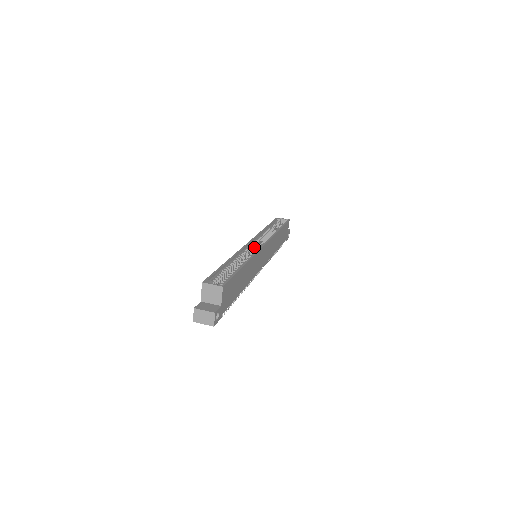
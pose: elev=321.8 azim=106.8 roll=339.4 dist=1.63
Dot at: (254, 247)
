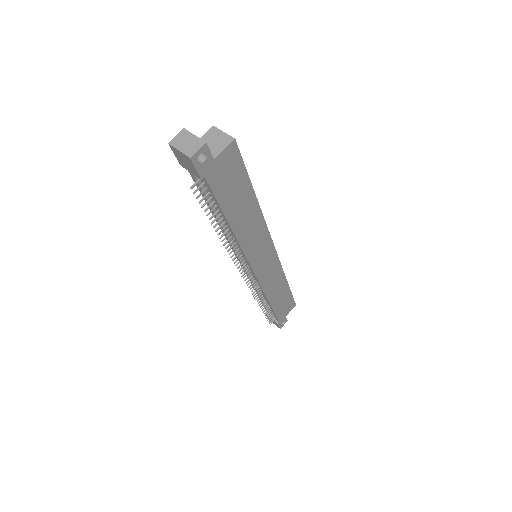
Dot at: occluded
